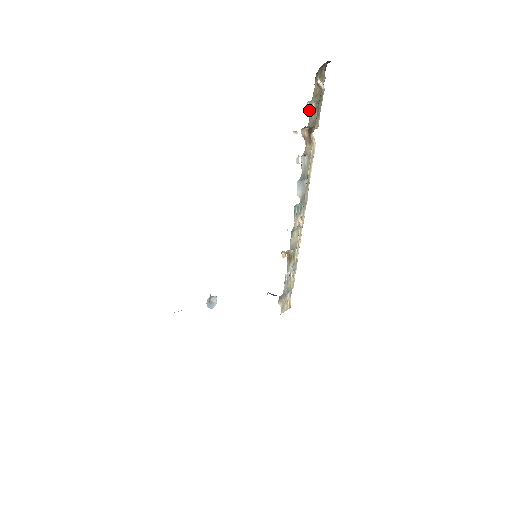
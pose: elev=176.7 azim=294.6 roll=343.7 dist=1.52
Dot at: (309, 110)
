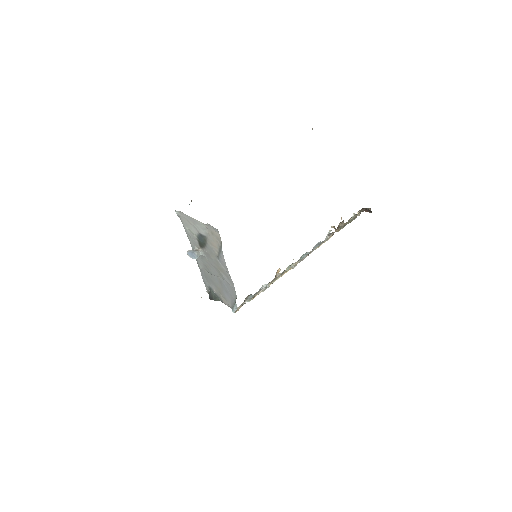
Dot at: (351, 217)
